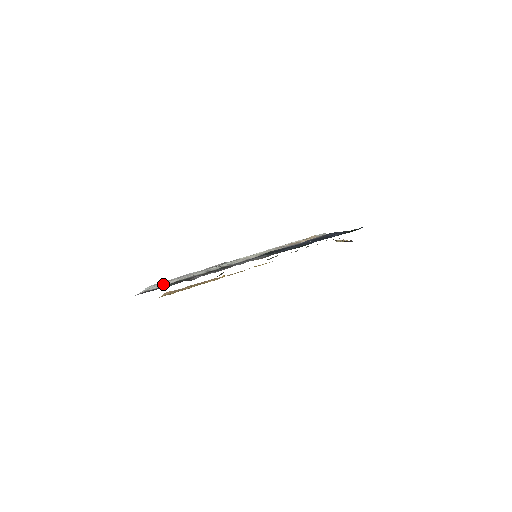
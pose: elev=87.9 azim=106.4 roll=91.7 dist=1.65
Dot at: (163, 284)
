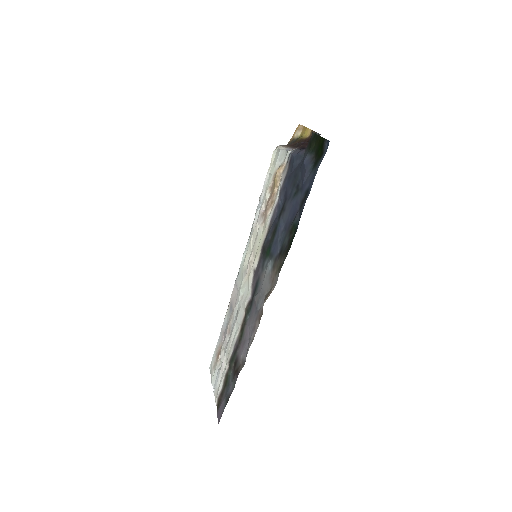
Dot at: (221, 372)
